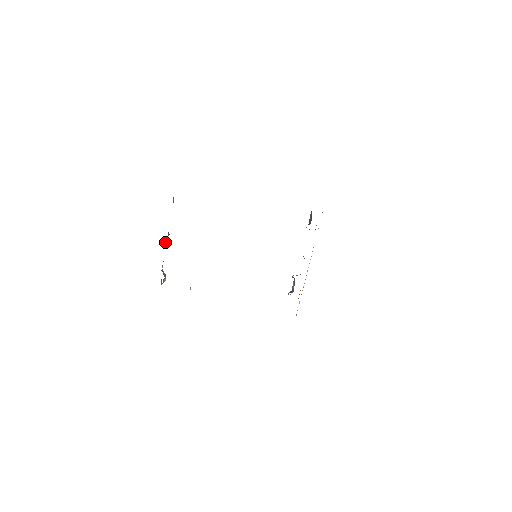
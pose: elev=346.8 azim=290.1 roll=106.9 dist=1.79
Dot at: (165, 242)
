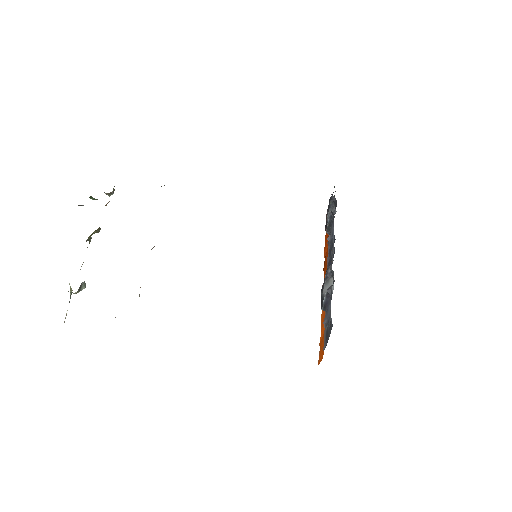
Dot at: occluded
